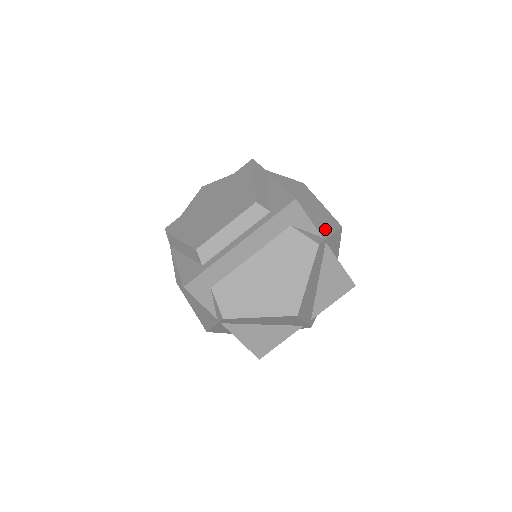
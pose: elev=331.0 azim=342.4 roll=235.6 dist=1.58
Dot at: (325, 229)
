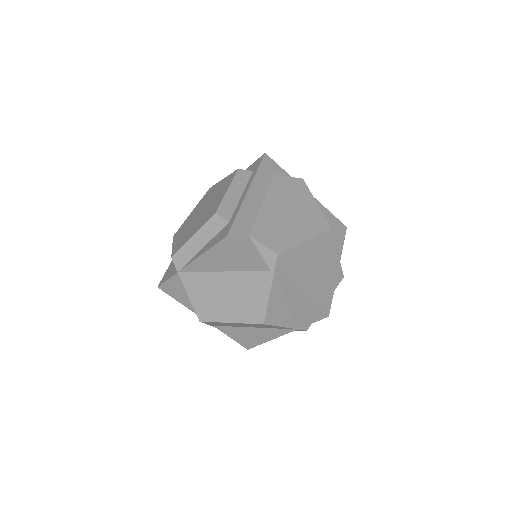
Dot at: occluded
